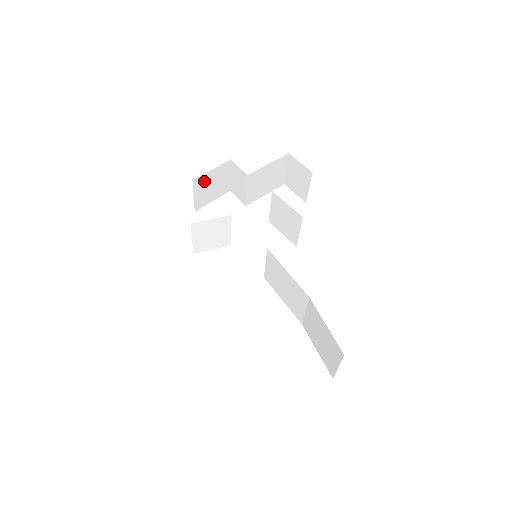
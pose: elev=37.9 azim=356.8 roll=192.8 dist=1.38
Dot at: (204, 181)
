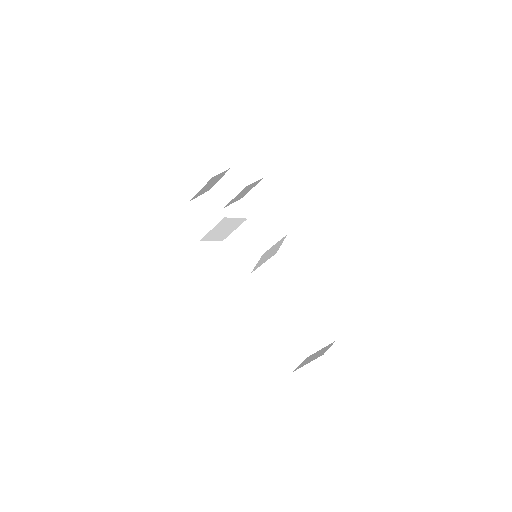
Dot at: (213, 179)
